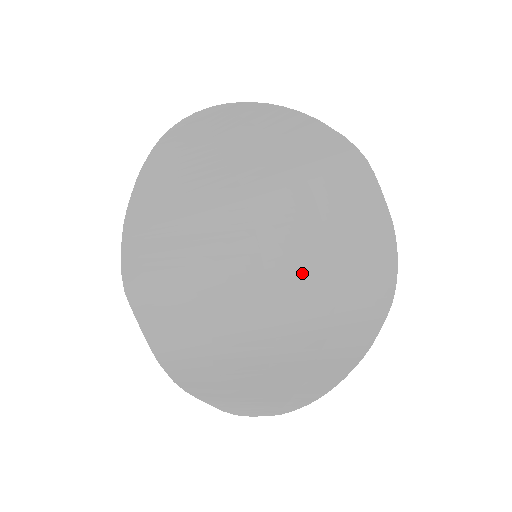
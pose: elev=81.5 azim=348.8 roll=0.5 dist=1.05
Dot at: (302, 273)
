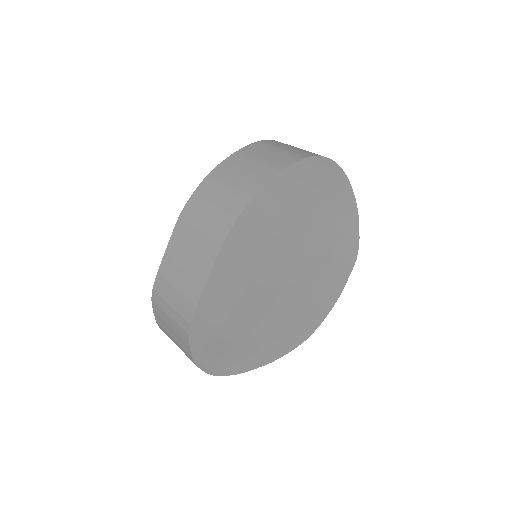
Dot at: (294, 299)
